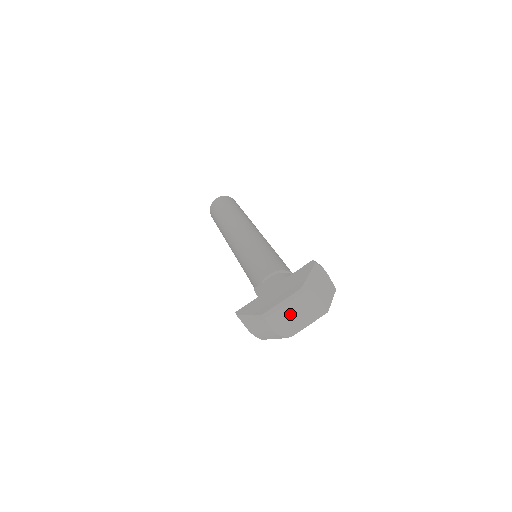
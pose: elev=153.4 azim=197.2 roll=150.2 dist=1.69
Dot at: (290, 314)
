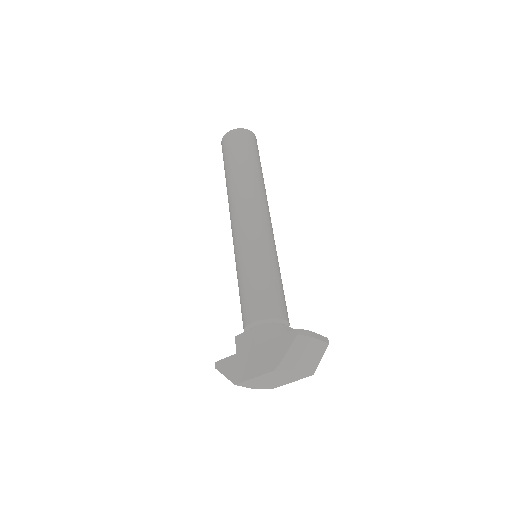
Dot at: (268, 381)
